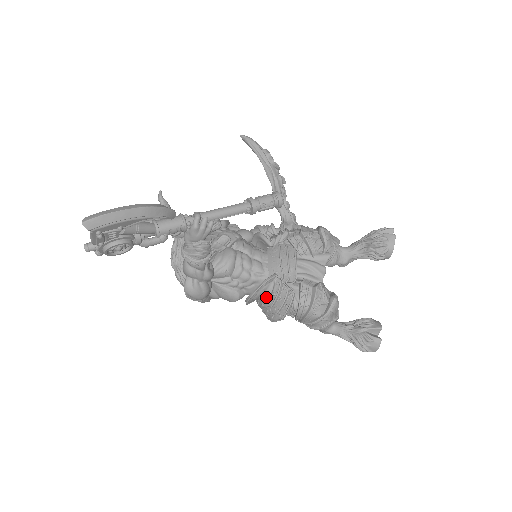
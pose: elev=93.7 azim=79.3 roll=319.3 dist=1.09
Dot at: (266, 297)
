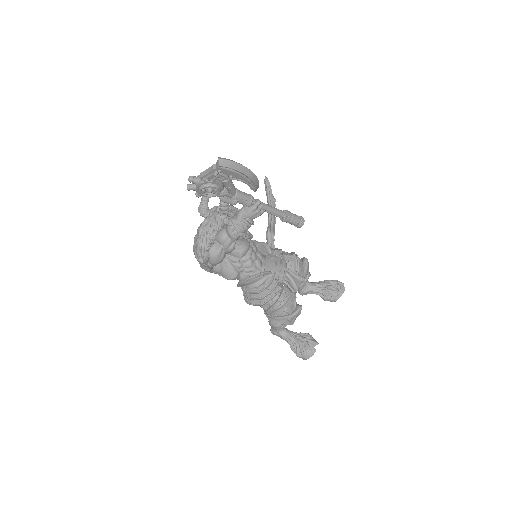
Dot at: (256, 285)
